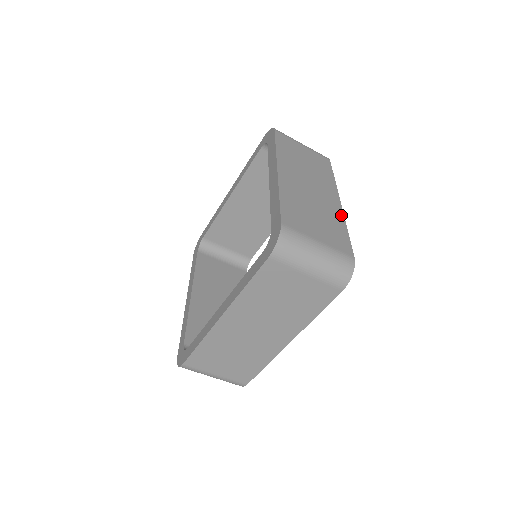
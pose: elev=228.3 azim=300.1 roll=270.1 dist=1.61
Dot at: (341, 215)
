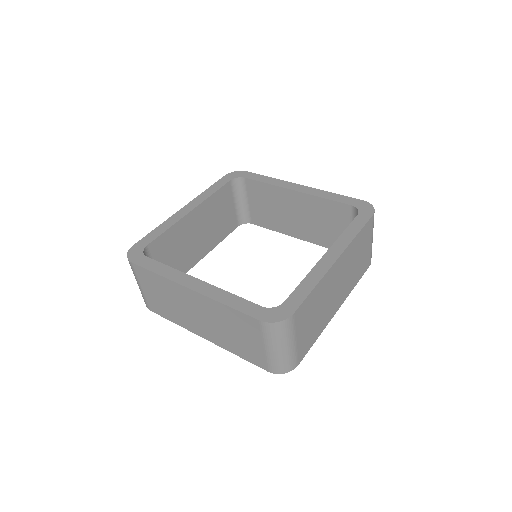
Dot at: occluded
